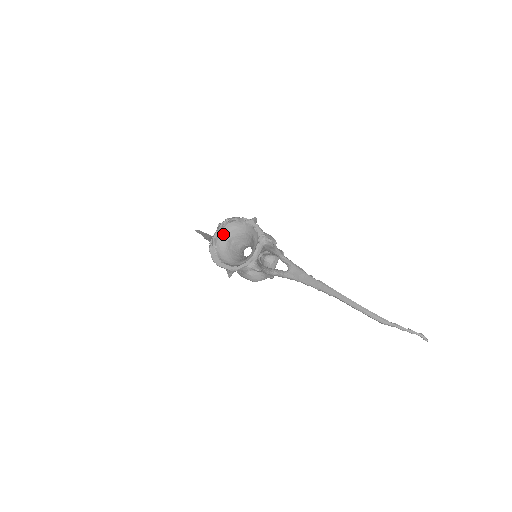
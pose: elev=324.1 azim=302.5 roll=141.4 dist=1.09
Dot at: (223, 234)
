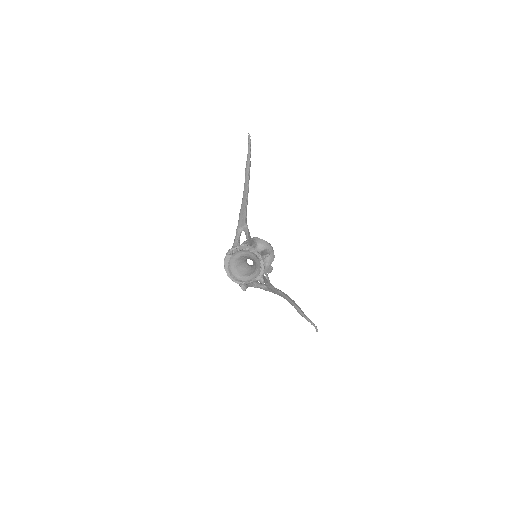
Dot at: (242, 252)
